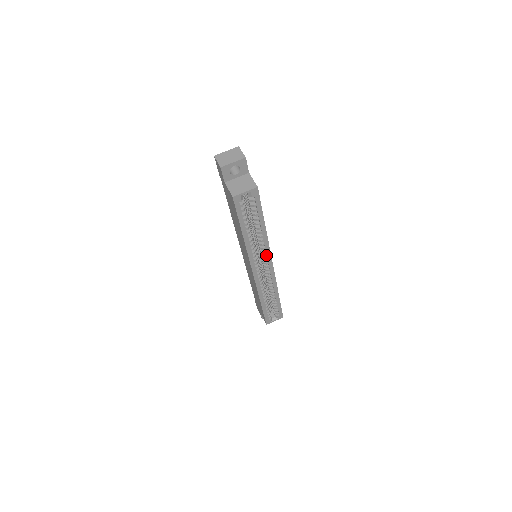
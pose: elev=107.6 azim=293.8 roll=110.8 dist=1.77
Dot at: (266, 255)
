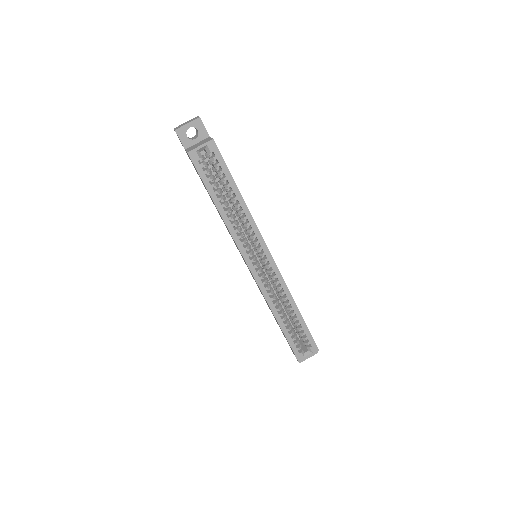
Dot at: (258, 241)
